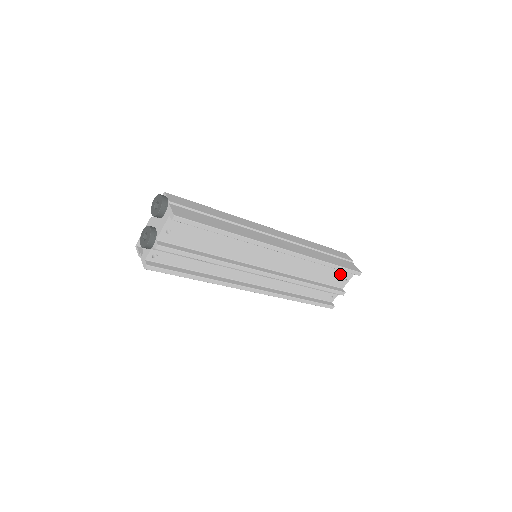
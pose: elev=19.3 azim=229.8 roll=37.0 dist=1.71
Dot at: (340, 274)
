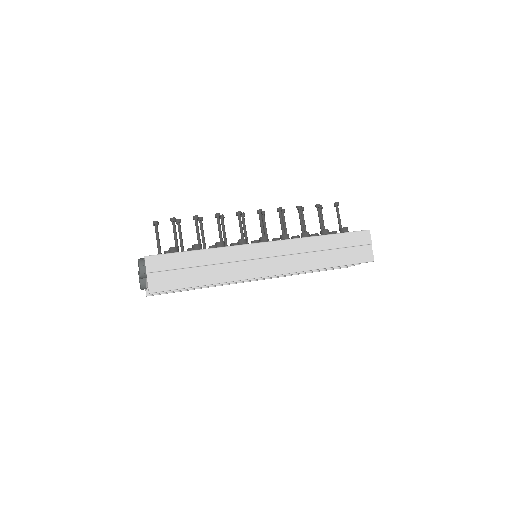
Dot at: occluded
